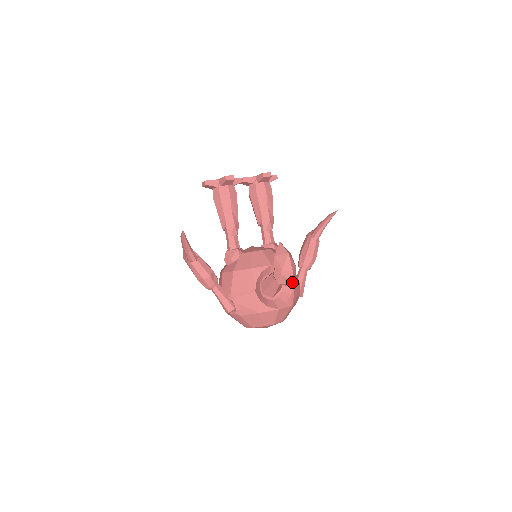
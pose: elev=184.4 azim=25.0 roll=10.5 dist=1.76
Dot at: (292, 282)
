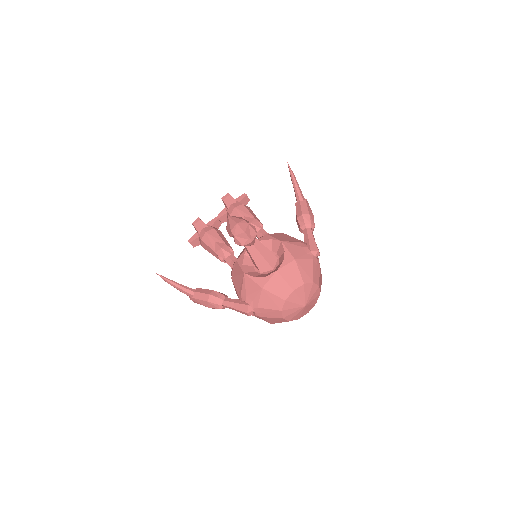
Dot at: (279, 242)
